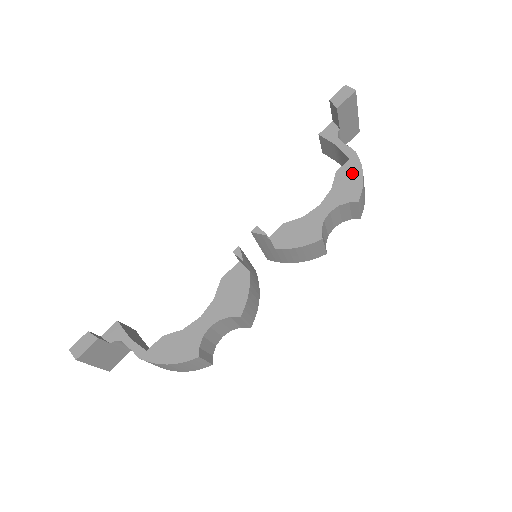
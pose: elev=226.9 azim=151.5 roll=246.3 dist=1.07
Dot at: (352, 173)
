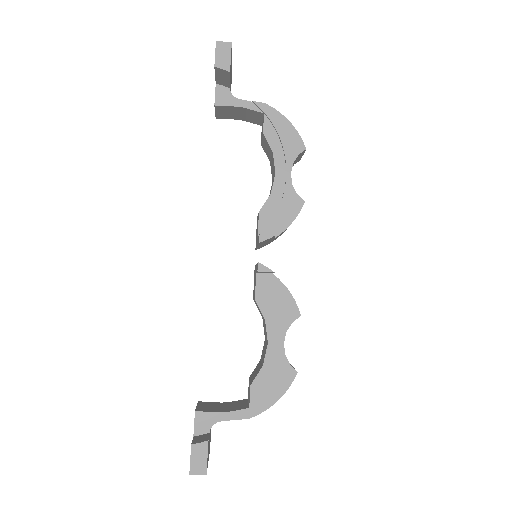
Dot at: (279, 126)
